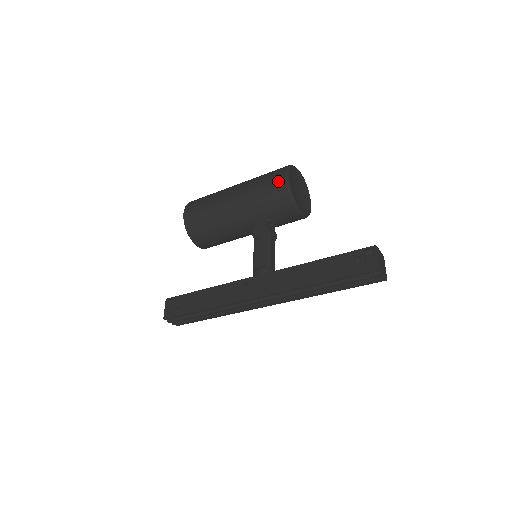
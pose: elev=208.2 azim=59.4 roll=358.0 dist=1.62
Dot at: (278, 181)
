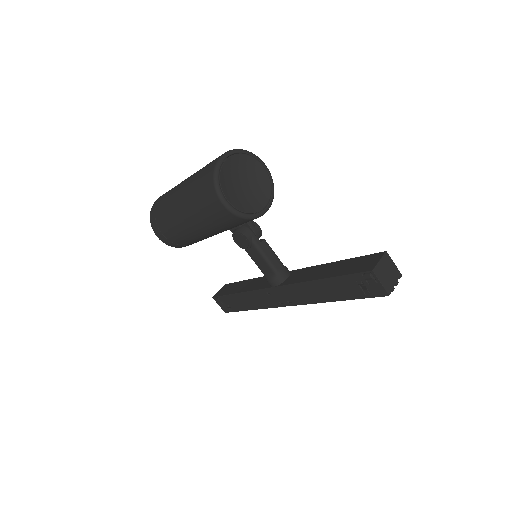
Dot at: (219, 211)
